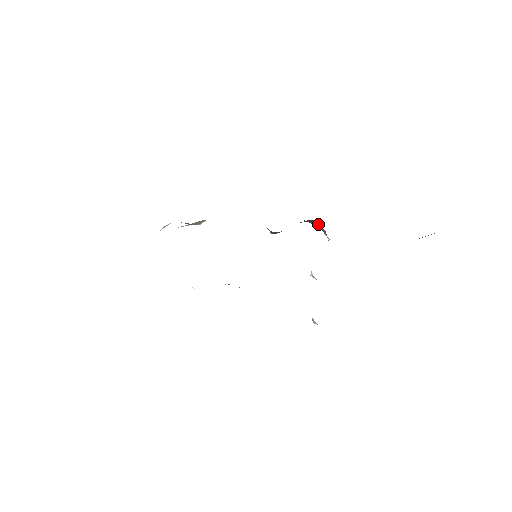
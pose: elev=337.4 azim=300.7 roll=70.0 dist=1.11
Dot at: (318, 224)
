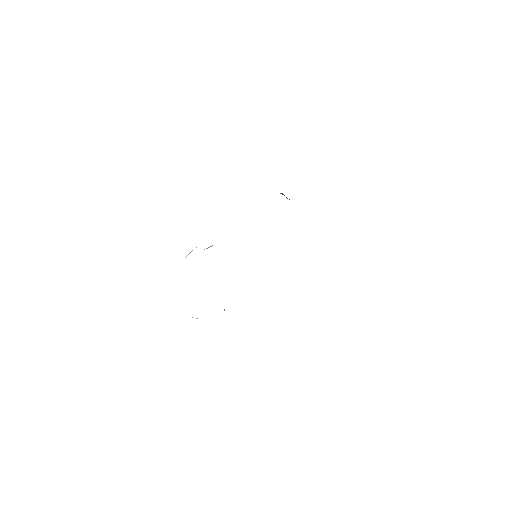
Dot at: occluded
